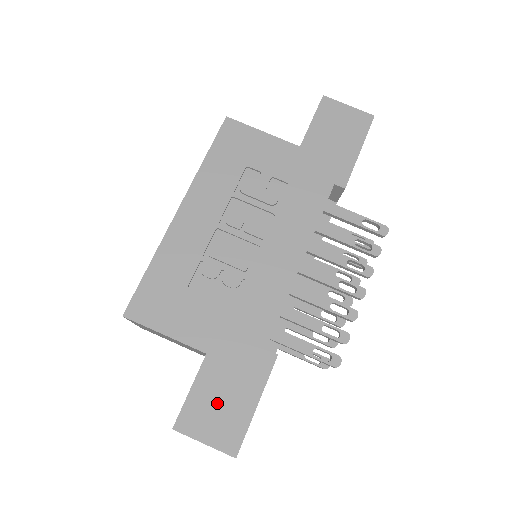
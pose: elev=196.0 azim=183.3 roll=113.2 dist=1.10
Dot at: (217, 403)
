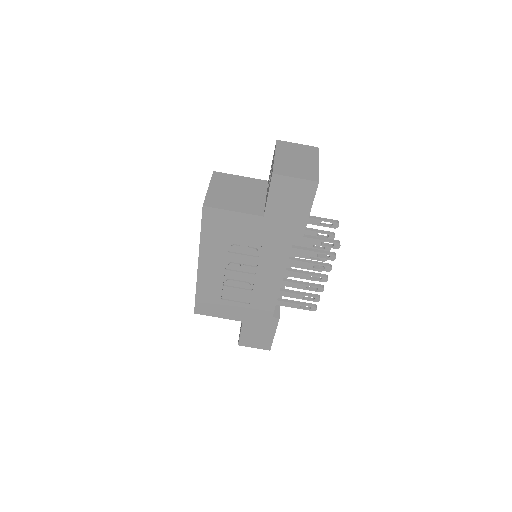
Dot at: (255, 336)
